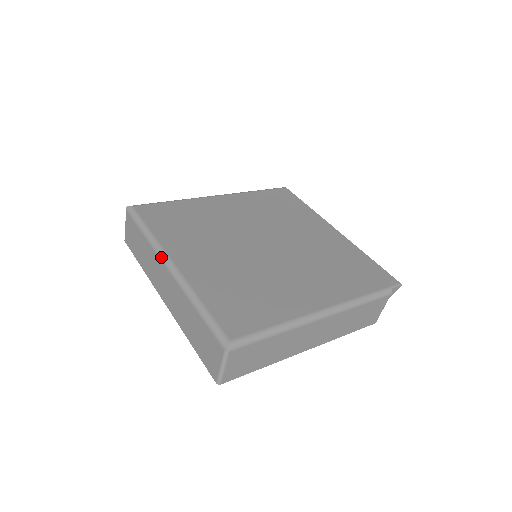
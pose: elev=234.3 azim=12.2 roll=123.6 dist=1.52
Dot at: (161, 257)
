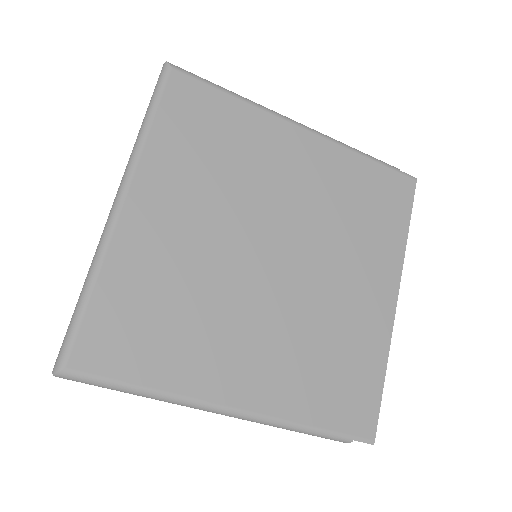
Dot at: (122, 179)
